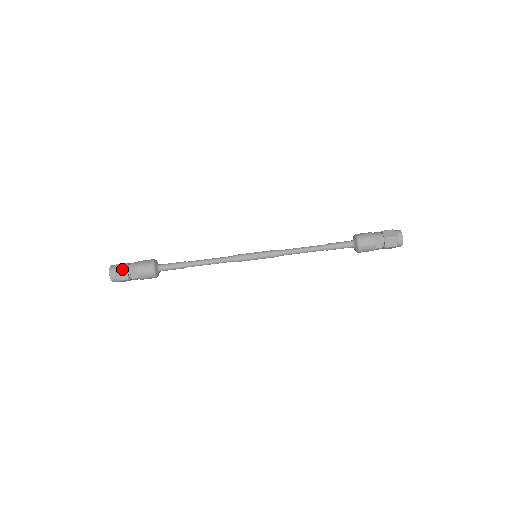
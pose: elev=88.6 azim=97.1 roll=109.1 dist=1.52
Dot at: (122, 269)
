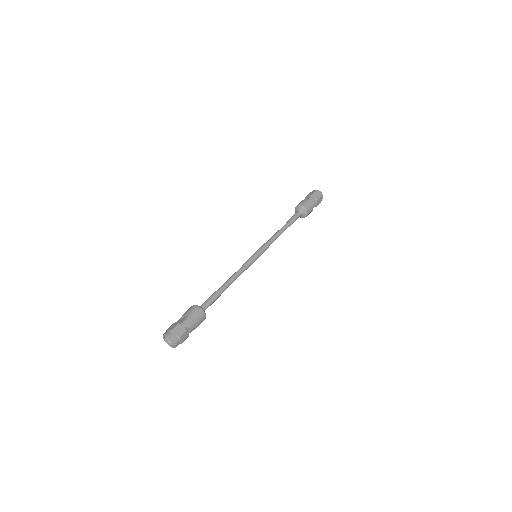
Dot at: occluded
